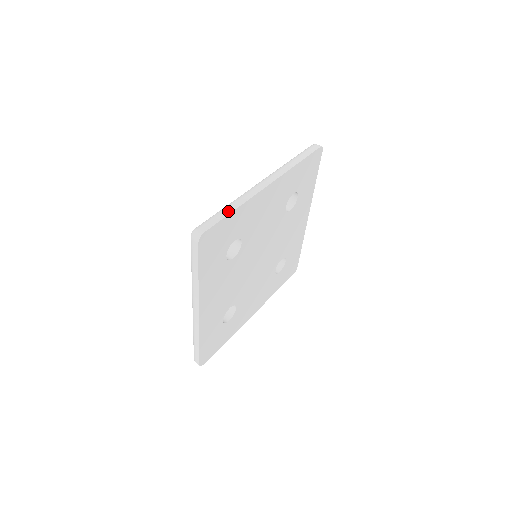
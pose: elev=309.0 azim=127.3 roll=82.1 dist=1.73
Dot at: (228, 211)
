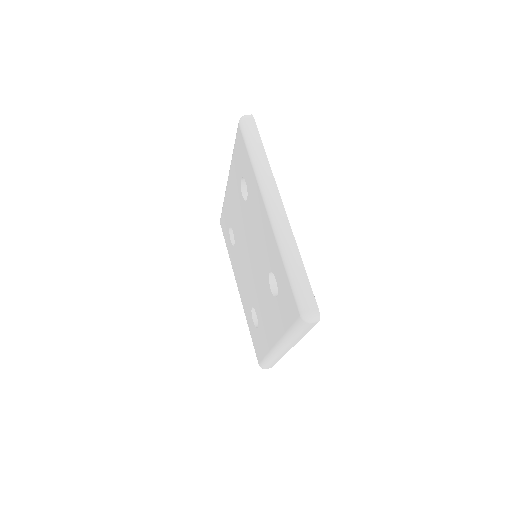
Dot at: (301, 269)
